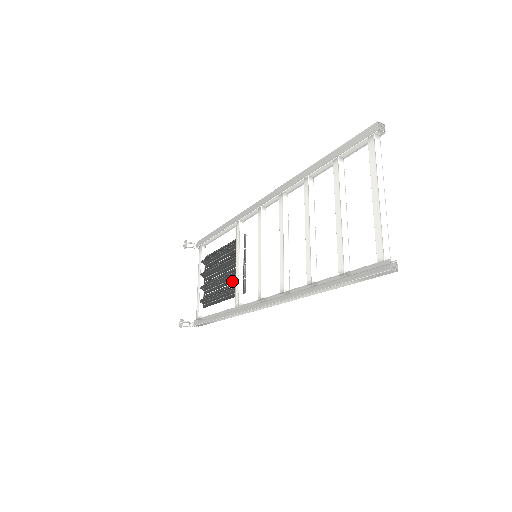
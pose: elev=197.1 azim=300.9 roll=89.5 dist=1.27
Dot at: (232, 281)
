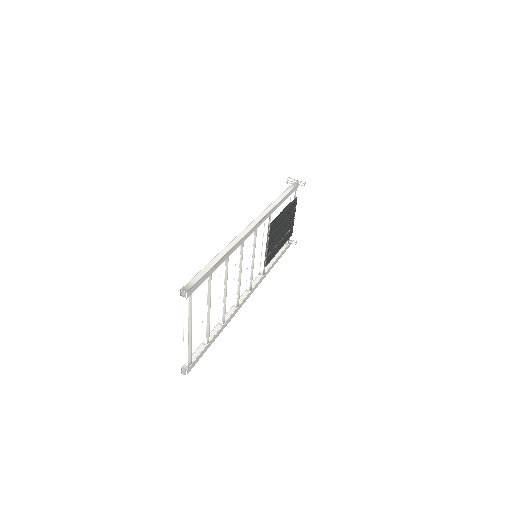
Dot at: occluded
